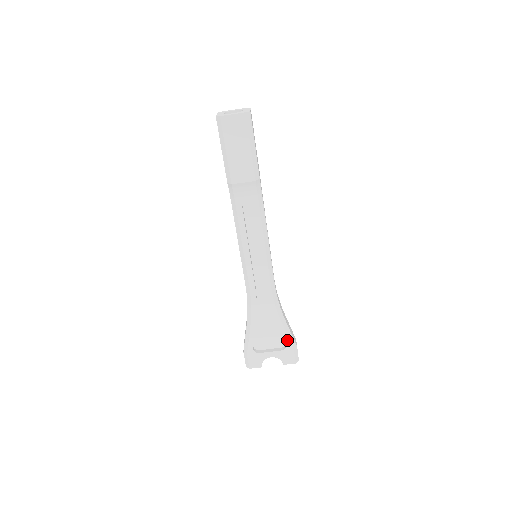
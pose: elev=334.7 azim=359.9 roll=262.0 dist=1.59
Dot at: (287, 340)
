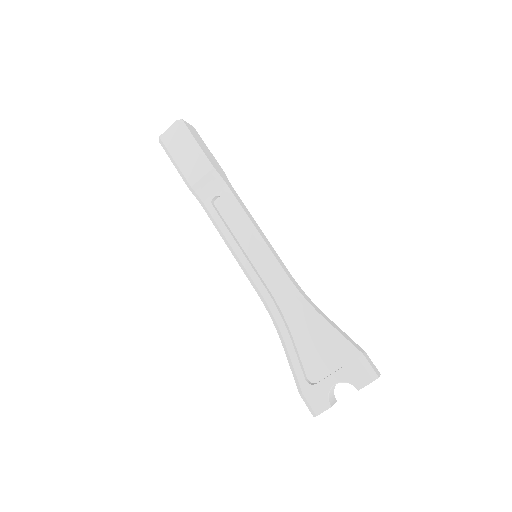
Dot at: (341, 347)
